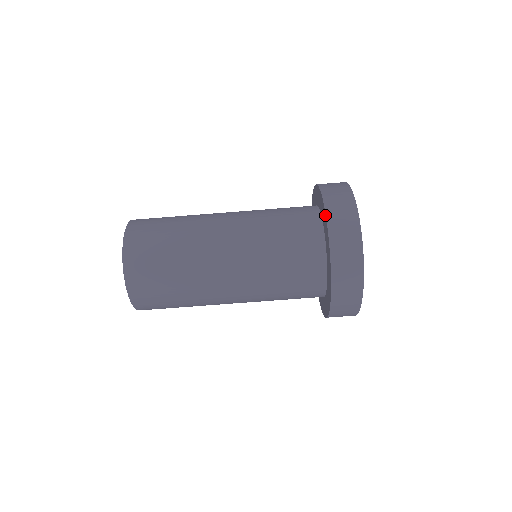
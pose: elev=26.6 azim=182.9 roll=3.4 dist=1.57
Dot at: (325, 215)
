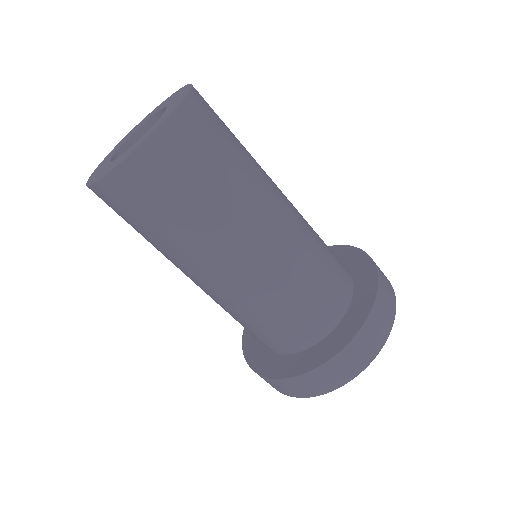
Dot at: (376, 279)
